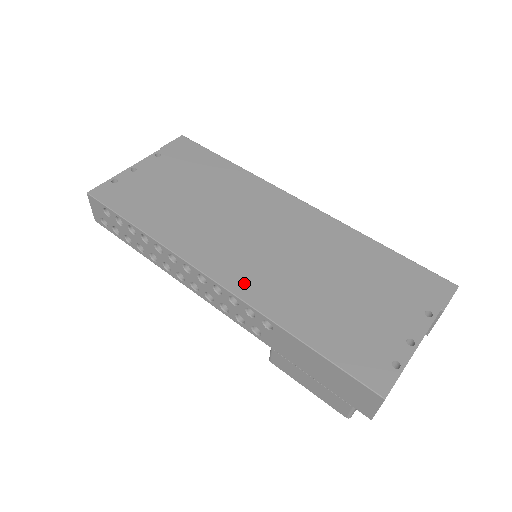
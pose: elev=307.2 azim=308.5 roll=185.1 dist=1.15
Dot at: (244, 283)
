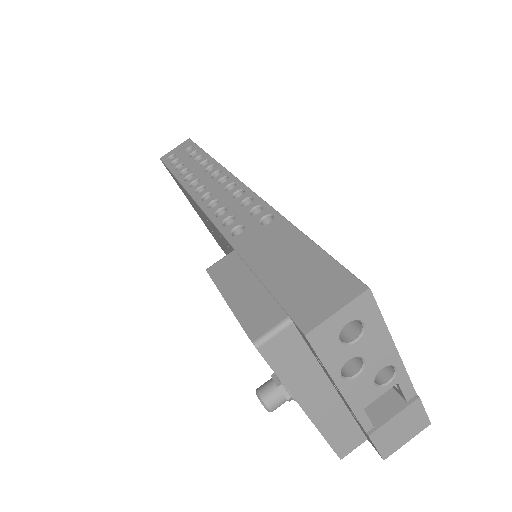
Dot at: occluded
